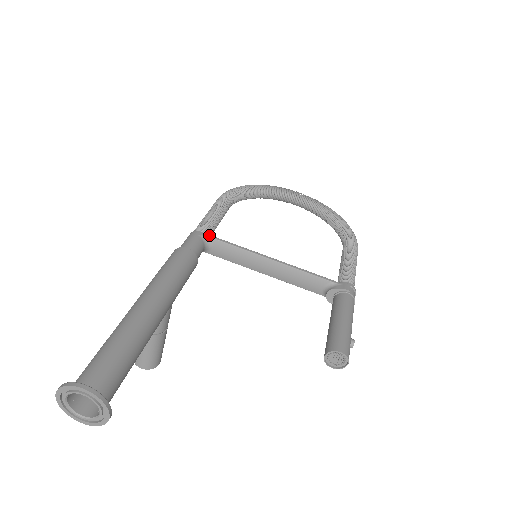
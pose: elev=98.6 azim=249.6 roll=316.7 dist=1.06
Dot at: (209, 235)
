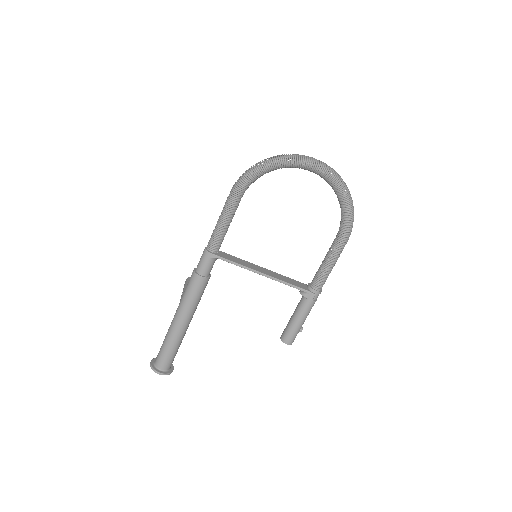
Dot at: (218, 257)
